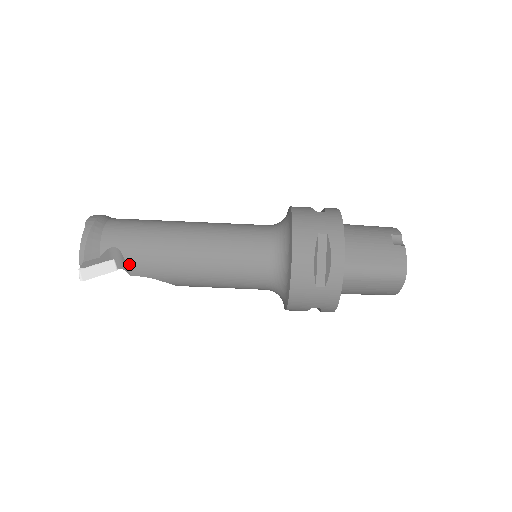
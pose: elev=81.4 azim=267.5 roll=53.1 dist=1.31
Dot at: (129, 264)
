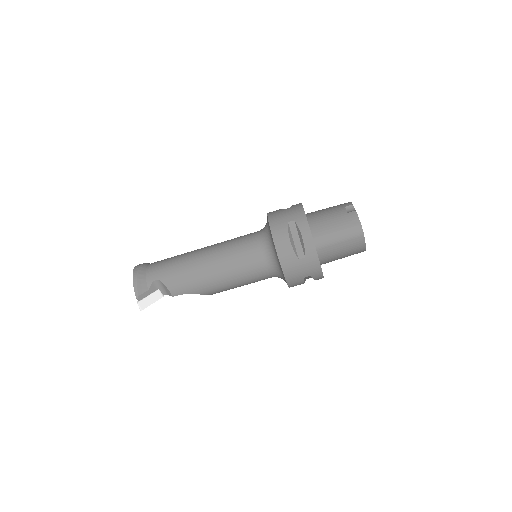
Dot at: (169, 288)
